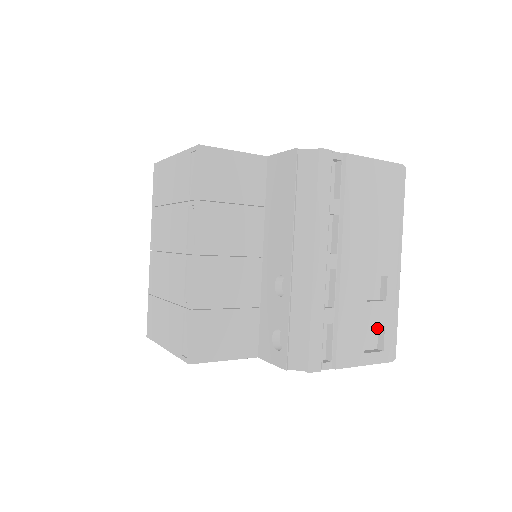
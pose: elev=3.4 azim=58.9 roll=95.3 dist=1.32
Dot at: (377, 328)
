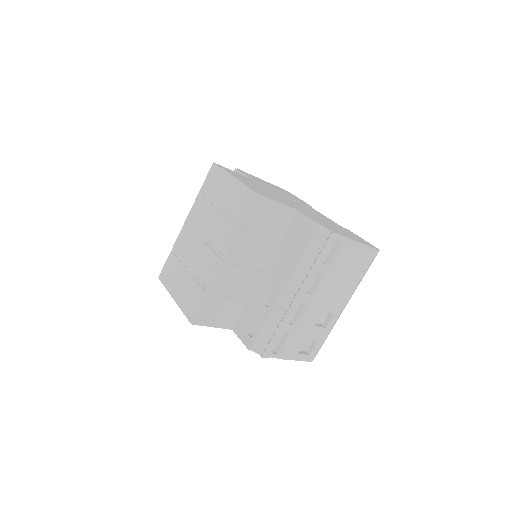
Dot at: occluded
